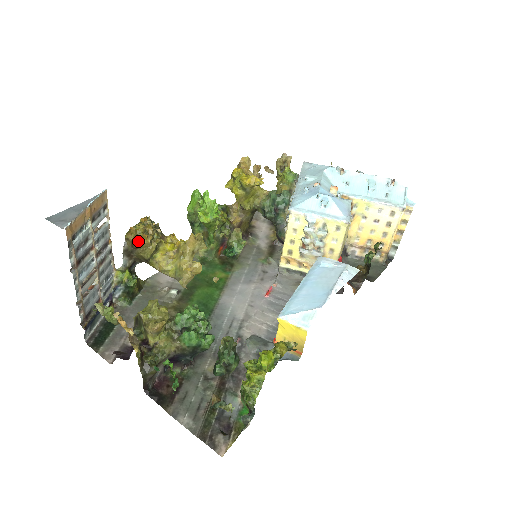
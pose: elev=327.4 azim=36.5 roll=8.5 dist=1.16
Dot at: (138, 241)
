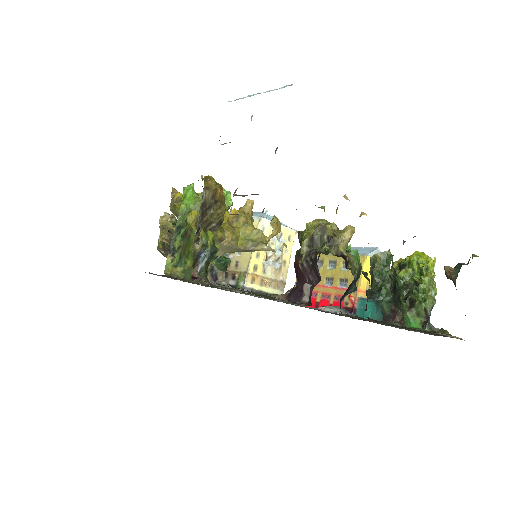
Dot at: (220, 191)
